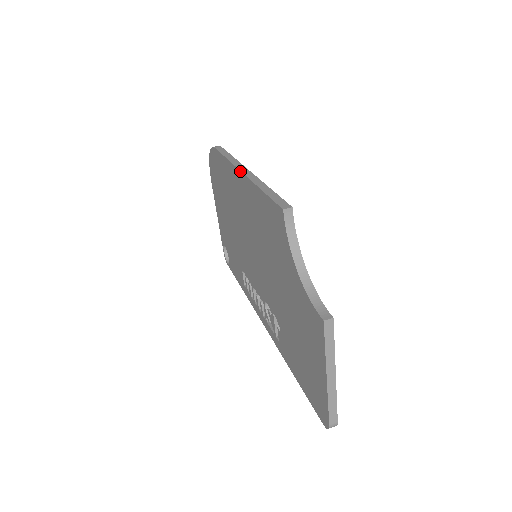
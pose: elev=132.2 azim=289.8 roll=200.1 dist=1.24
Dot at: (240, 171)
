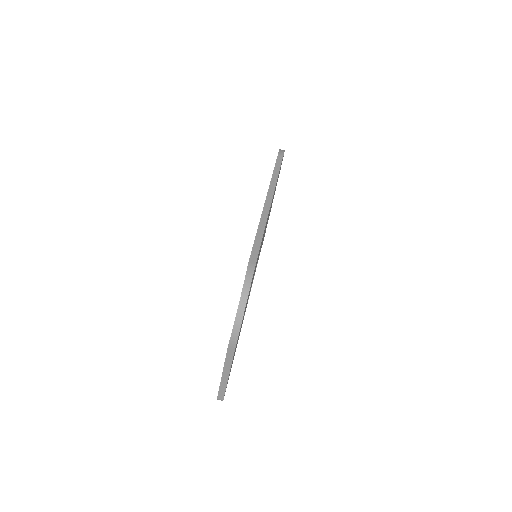
Dot at: (266, 198)
